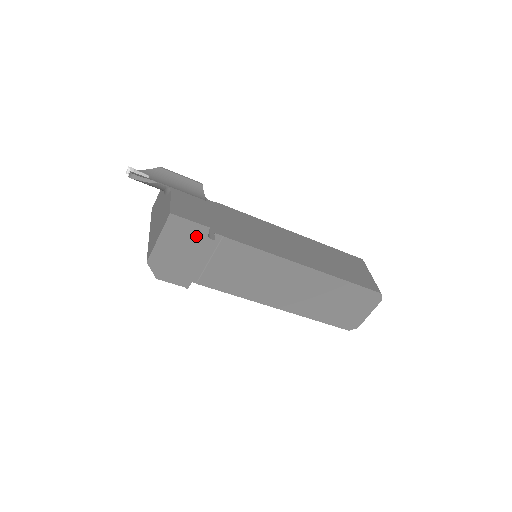
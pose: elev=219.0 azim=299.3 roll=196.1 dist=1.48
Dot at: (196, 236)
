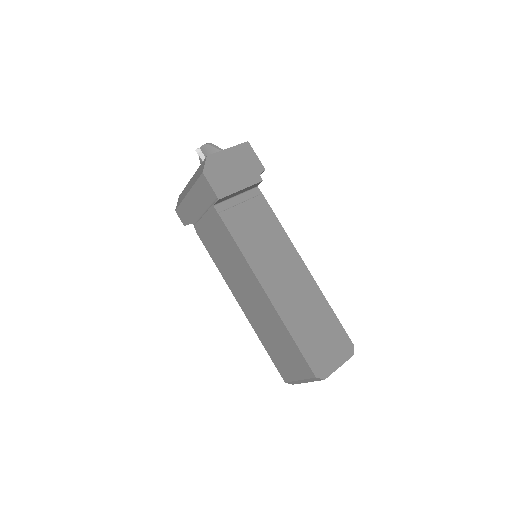
Dot at: (253, 168)
